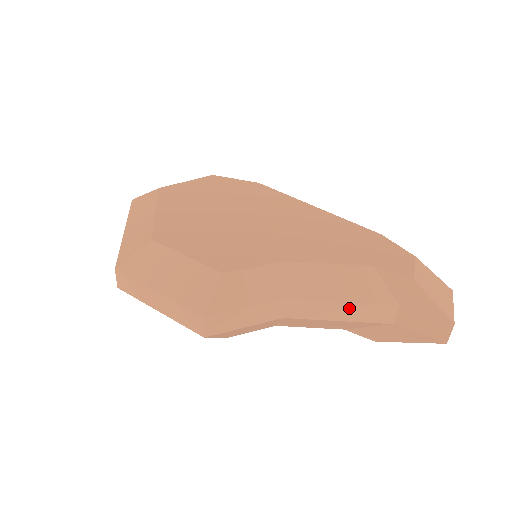
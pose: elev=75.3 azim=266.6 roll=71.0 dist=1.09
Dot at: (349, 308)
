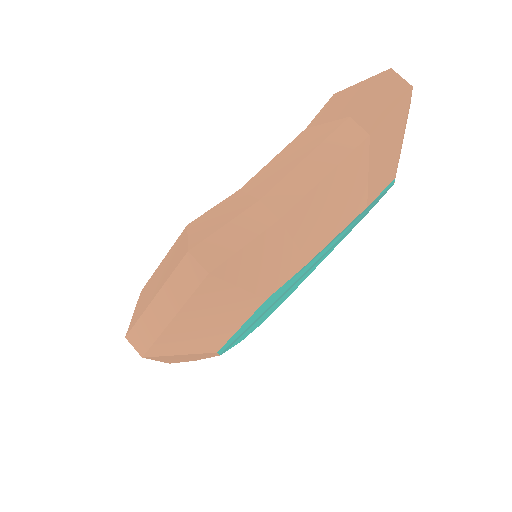
Dot at: (317, 158)
